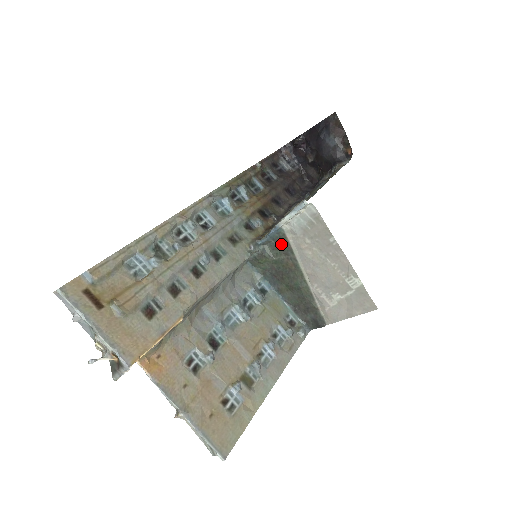
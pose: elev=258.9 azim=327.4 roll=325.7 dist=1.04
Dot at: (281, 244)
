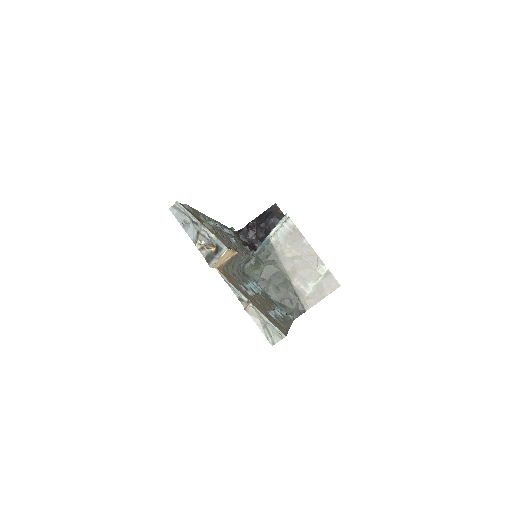
Dot at: (269, 253)
